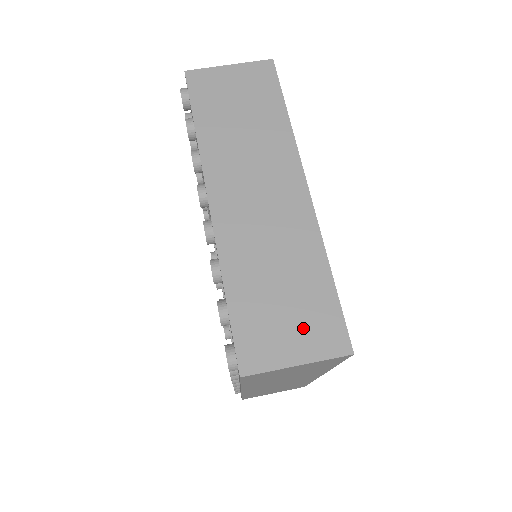
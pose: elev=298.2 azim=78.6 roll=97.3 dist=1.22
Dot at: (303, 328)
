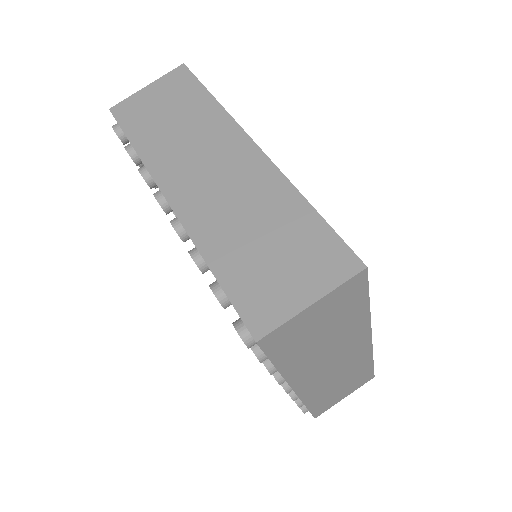
Dot at: (303, 267)
